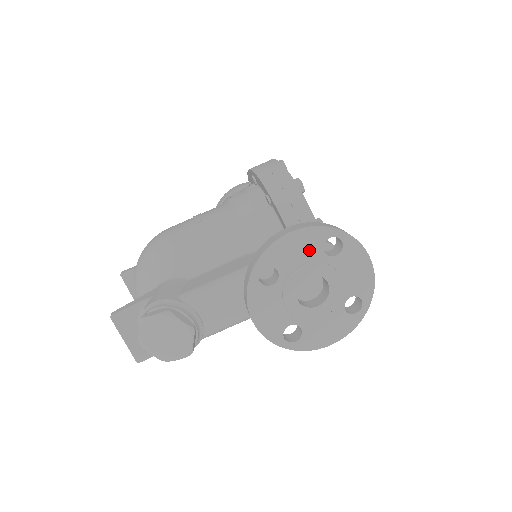
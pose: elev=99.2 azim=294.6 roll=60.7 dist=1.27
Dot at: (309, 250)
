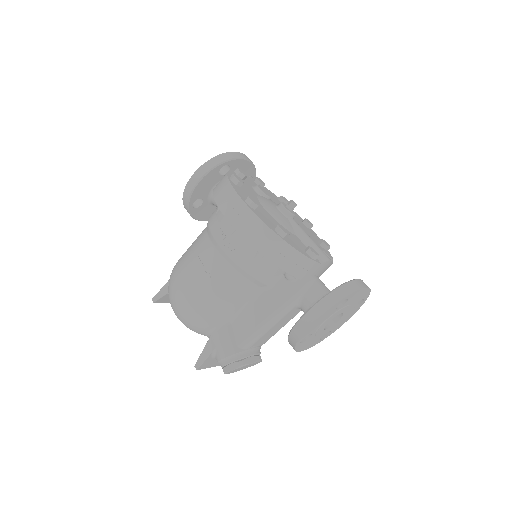
Dot at: (327, 316)
